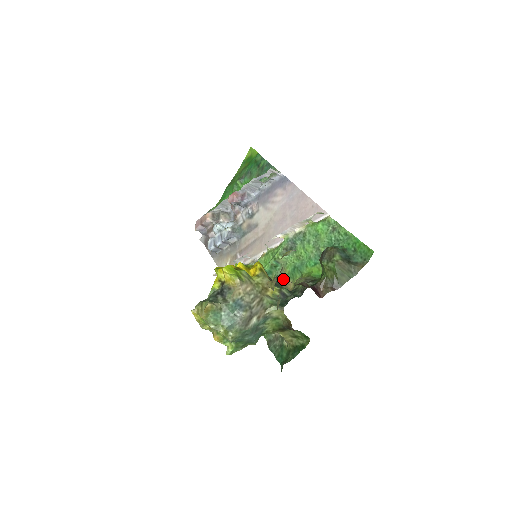
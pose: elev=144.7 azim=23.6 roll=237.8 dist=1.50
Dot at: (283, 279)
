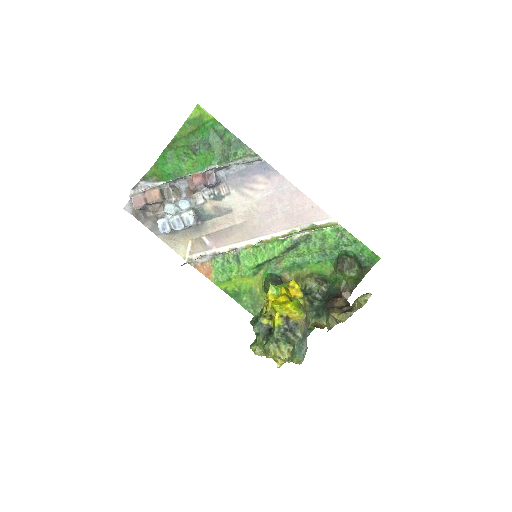
Dot at: (279, 271)
